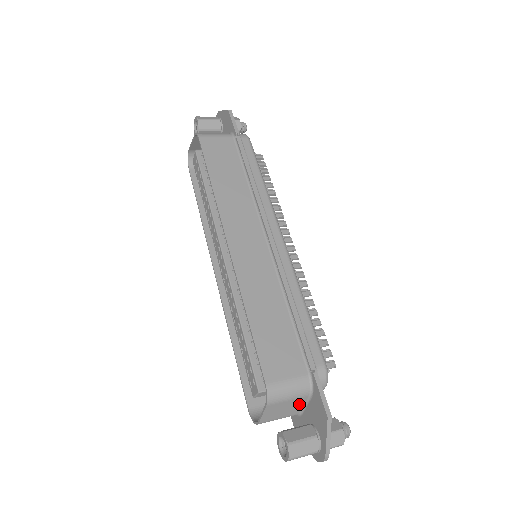
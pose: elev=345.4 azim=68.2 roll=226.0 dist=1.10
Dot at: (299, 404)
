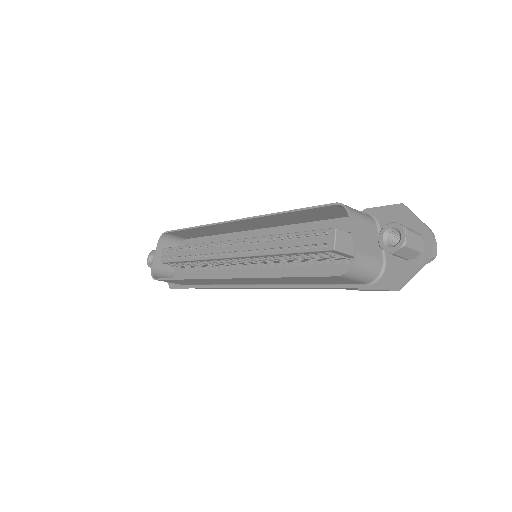
Dot at: (375, 237)
